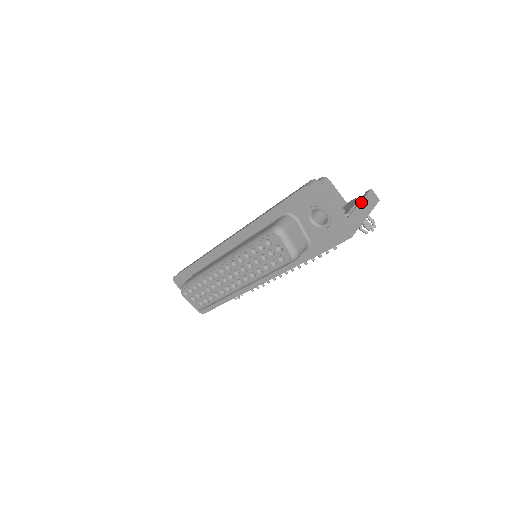
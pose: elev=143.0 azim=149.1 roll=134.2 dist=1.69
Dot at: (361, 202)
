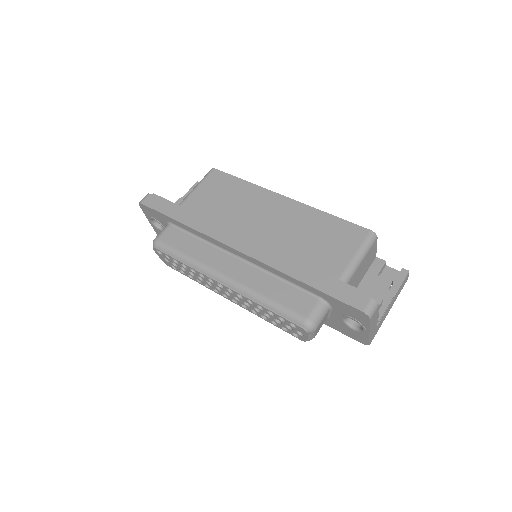
Dot at: (395, 296)
